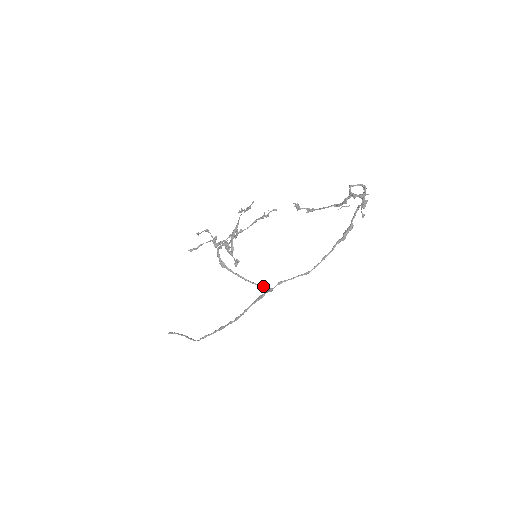
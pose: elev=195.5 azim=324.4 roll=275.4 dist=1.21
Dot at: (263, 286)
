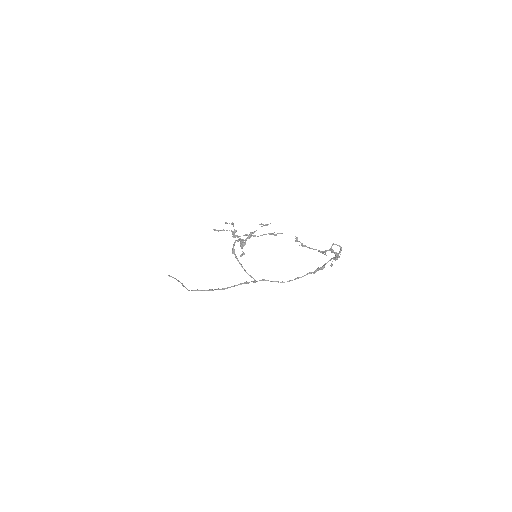
Dot at: (251, 277)
